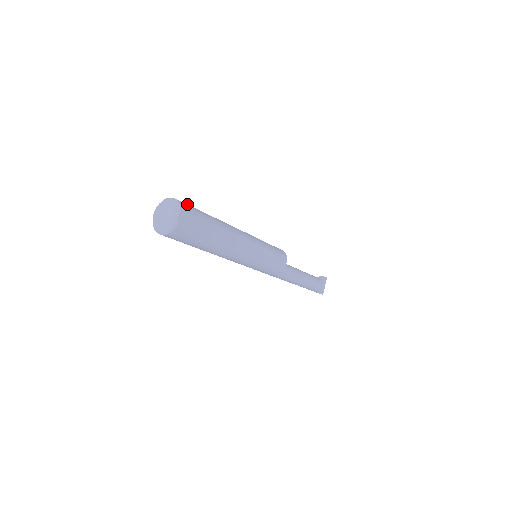
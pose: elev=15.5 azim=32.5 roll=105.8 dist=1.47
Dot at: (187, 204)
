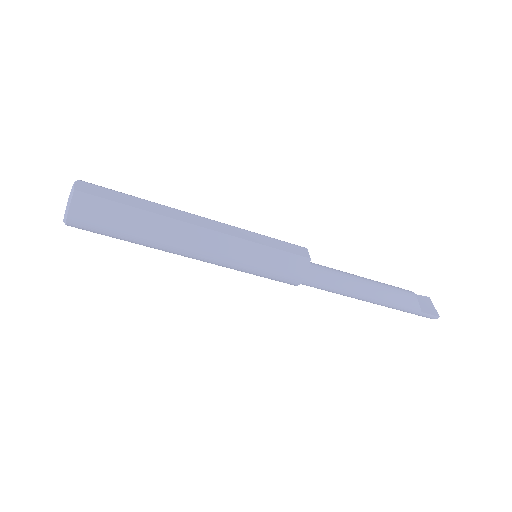
Dot at: occluded
